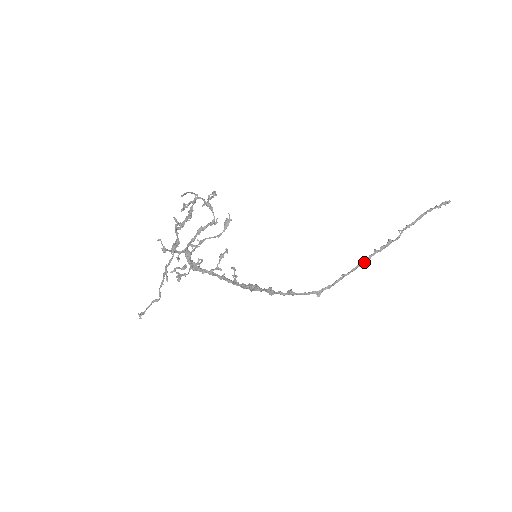
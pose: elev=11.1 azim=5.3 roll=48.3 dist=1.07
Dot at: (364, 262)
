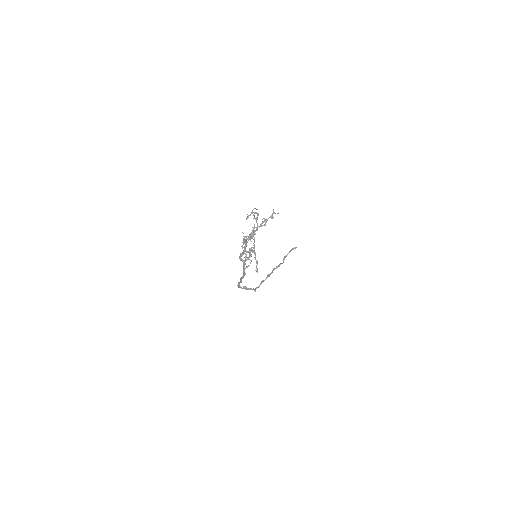
Dot at: (270, 274)
